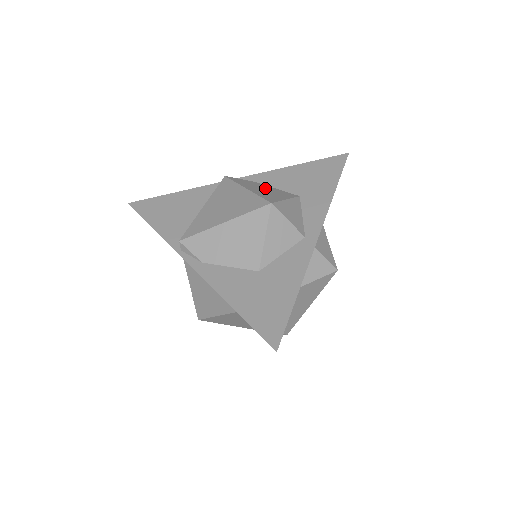
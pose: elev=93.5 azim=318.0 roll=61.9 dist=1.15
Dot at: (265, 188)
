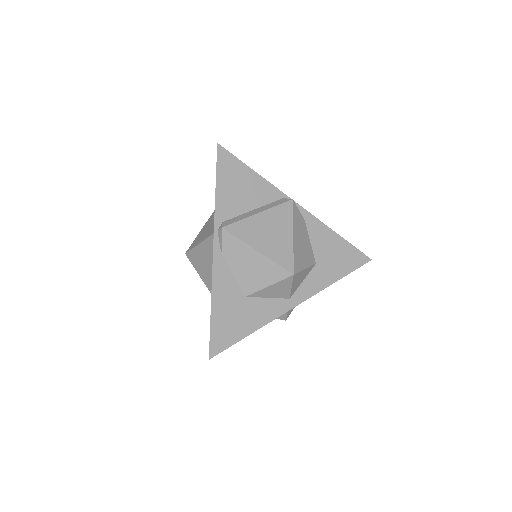
Dot at: (304, 239)
